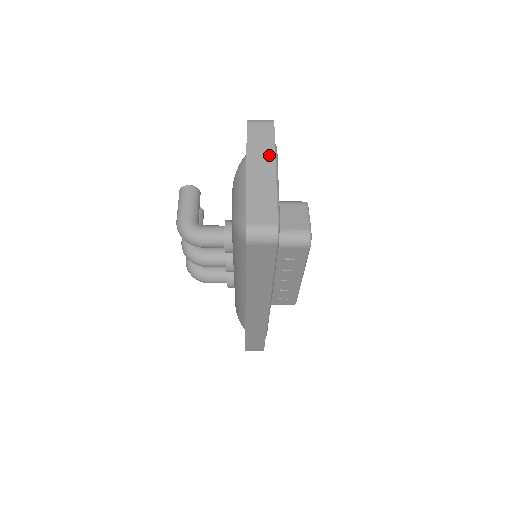
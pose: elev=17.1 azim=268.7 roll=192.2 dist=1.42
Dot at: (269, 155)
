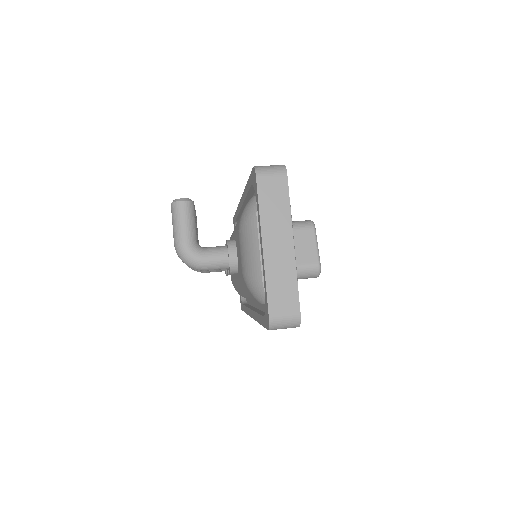
Dot at: (285, 223)
